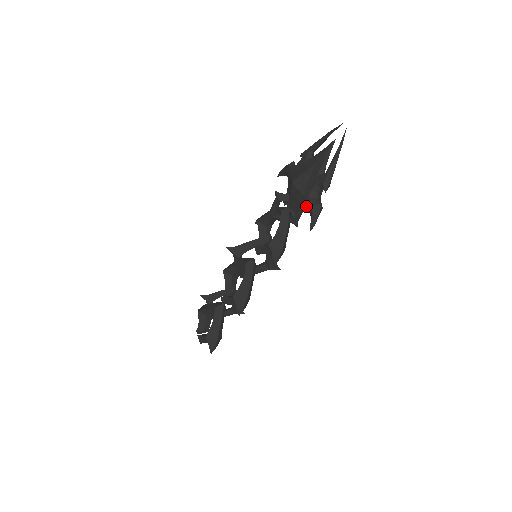
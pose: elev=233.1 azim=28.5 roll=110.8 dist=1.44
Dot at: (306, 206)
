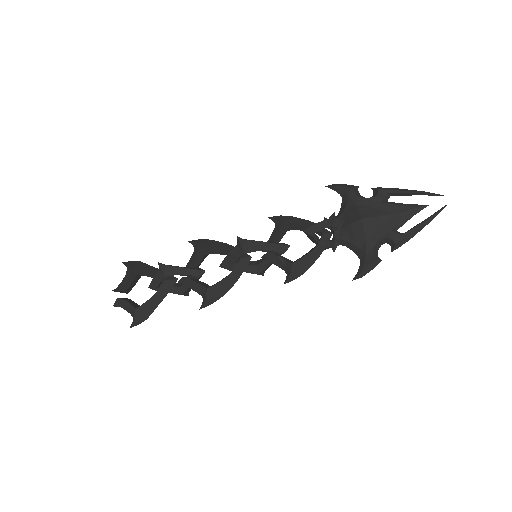
Dot at: (362, 252)
